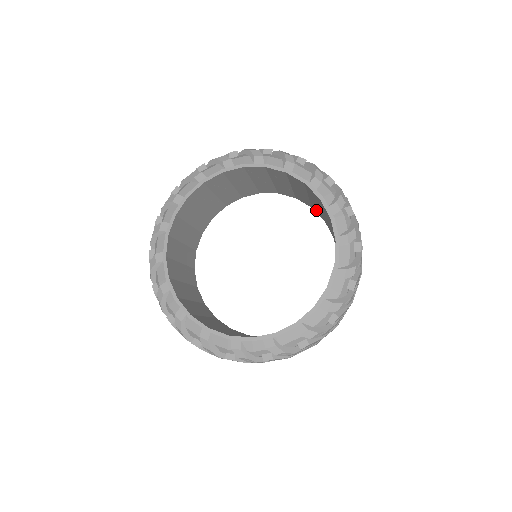
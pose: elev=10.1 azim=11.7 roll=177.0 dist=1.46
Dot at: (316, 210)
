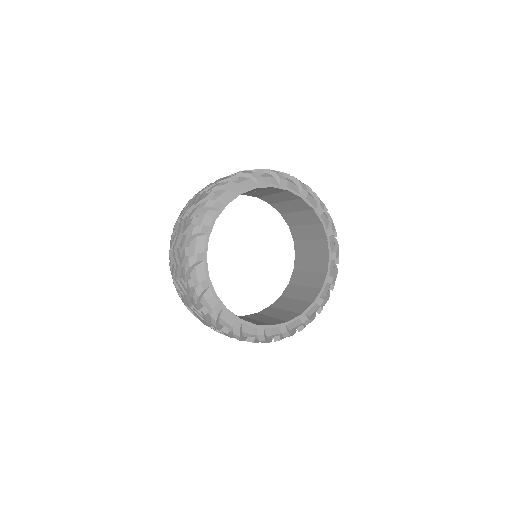
Dot at: occluded
